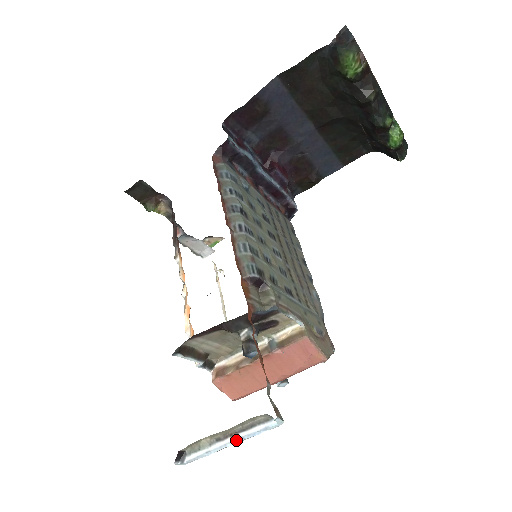
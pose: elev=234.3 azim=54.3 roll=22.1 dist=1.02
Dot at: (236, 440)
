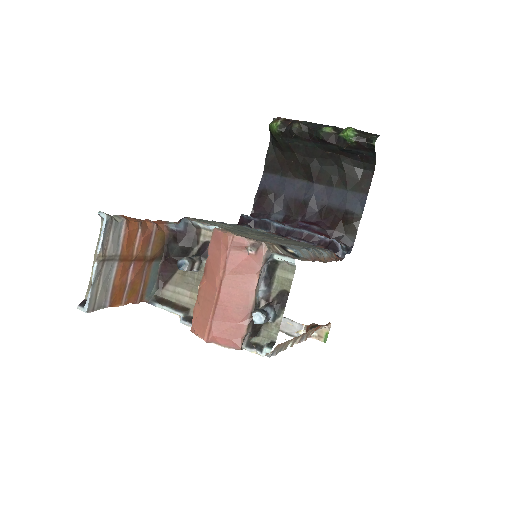
Dot at: (97, 257)
